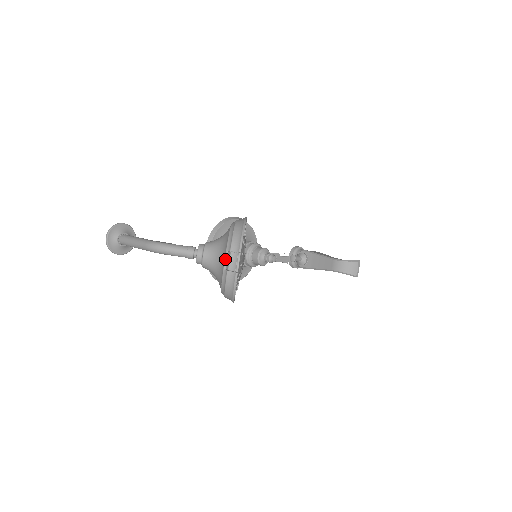
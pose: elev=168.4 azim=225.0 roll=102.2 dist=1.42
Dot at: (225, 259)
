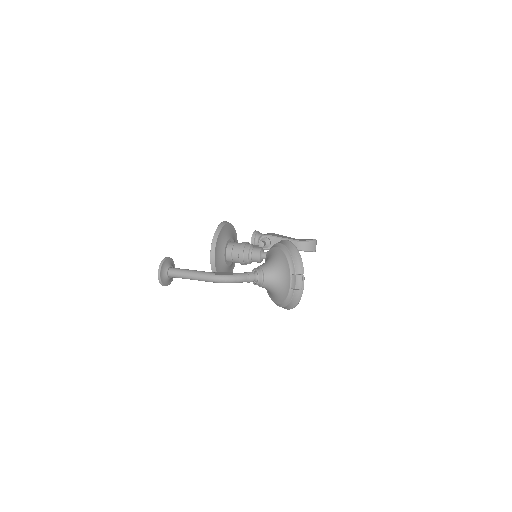
Dot at: (291, 281)
